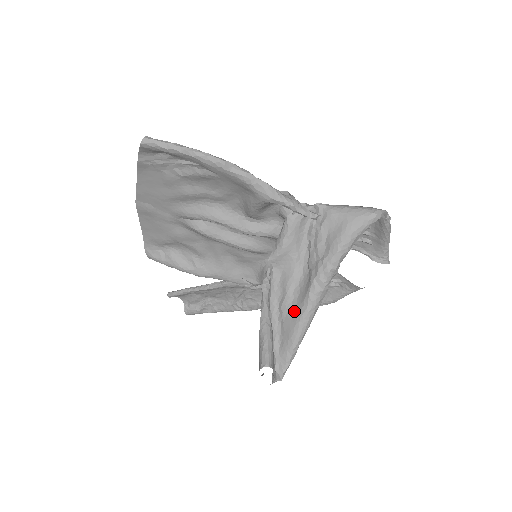
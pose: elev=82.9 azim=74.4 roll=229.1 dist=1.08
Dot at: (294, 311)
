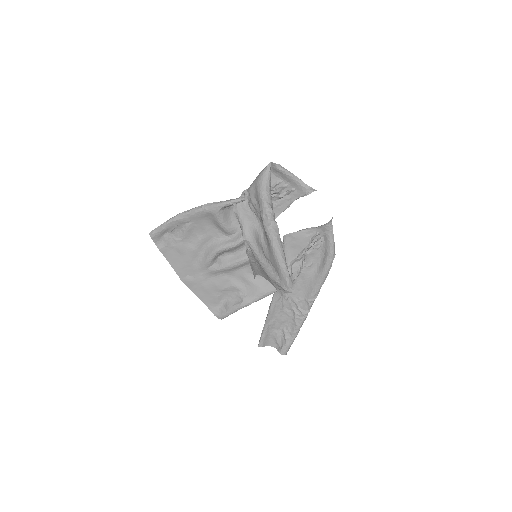
Dot at: (269, 249)
